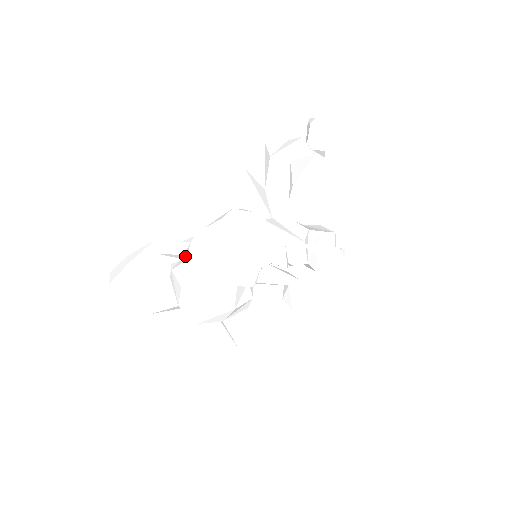
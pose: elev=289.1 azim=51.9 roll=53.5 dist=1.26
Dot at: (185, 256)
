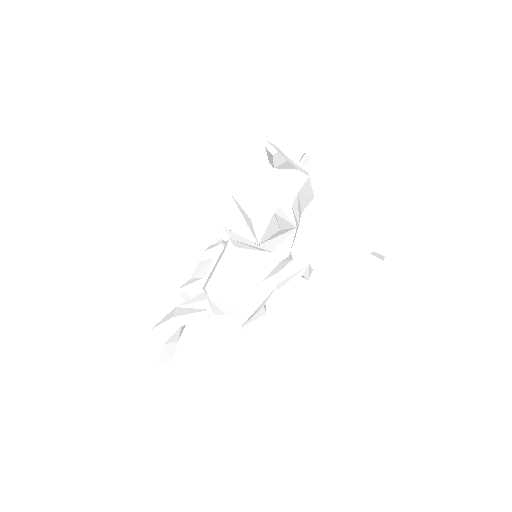
Dot at: occluded
